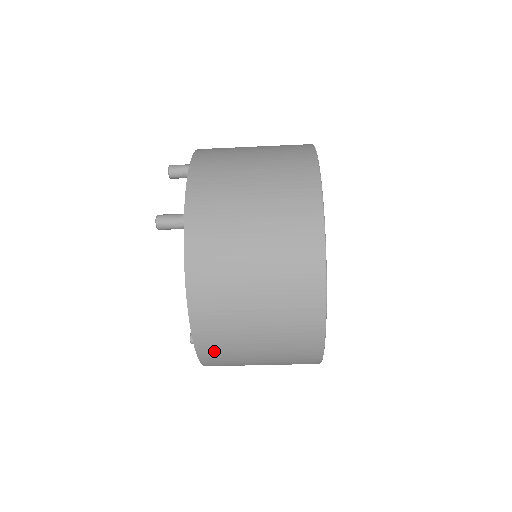
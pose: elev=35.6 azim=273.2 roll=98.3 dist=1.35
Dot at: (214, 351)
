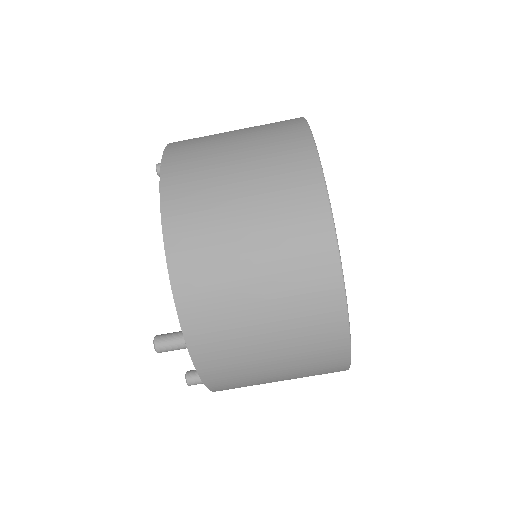
Dot at: (182, 186)
